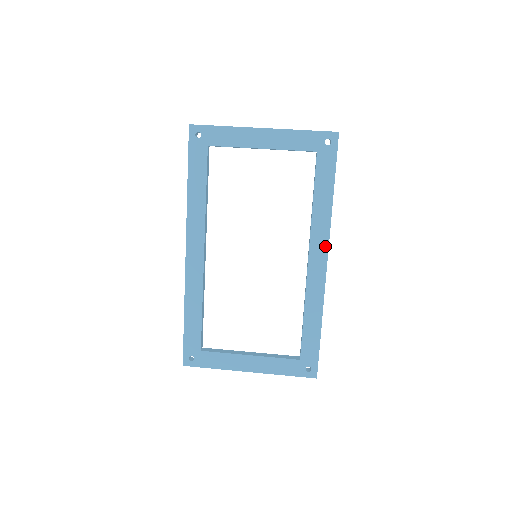
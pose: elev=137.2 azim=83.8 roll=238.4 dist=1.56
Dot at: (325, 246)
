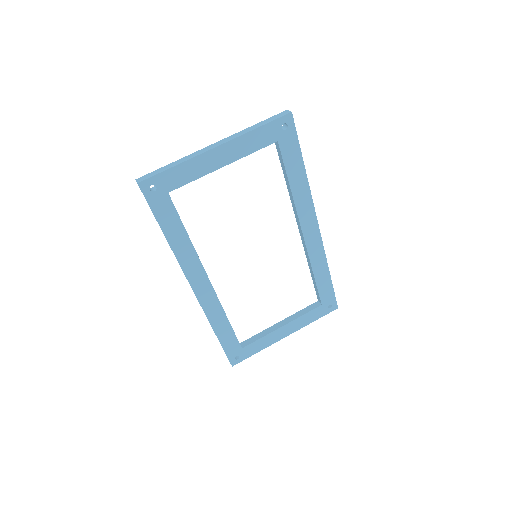
Dot at: (313, 216)
